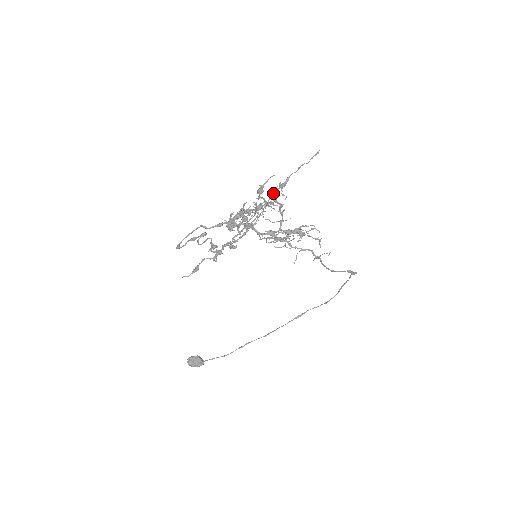
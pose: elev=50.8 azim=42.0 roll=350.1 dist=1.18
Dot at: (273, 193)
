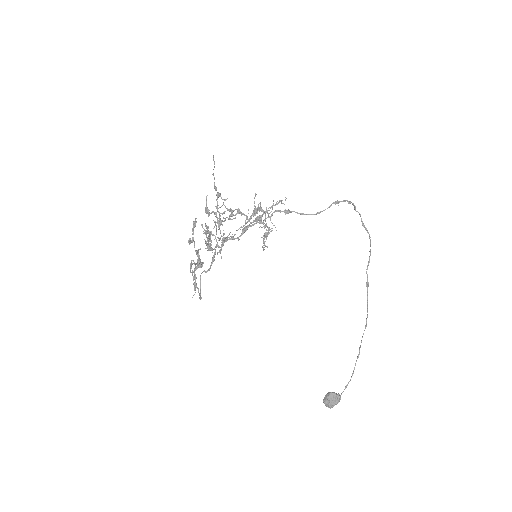
Dot at: occluded
